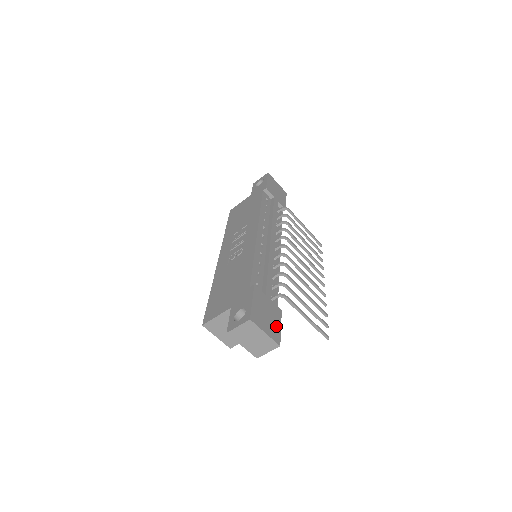
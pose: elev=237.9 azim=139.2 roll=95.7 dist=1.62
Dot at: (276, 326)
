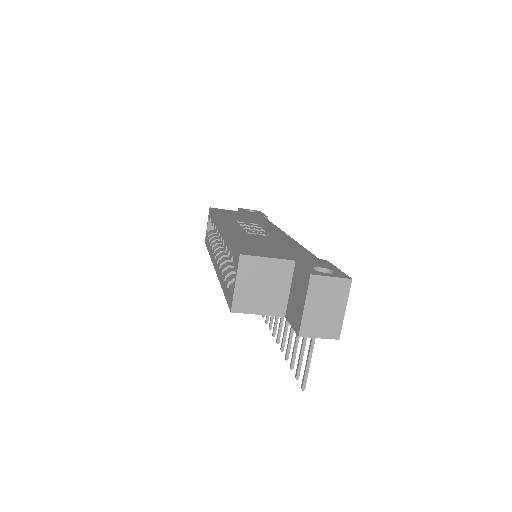
Dot at: occluded
